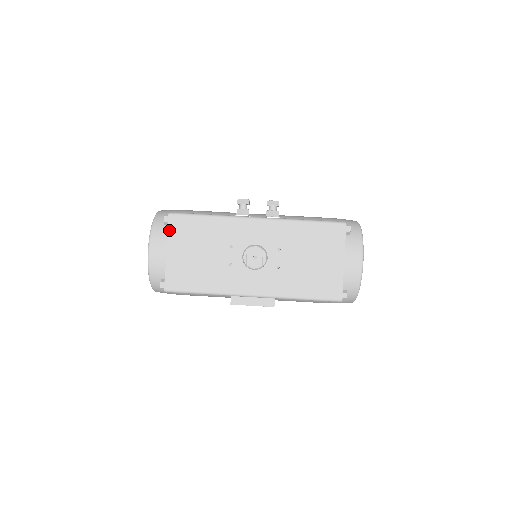
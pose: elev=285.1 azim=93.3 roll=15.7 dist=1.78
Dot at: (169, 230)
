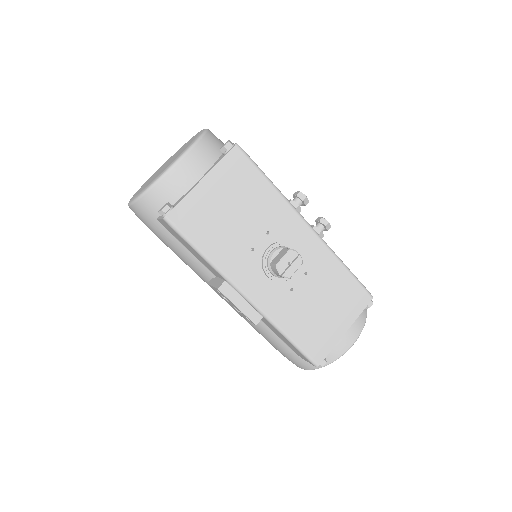
Dot at: (223, 160)
